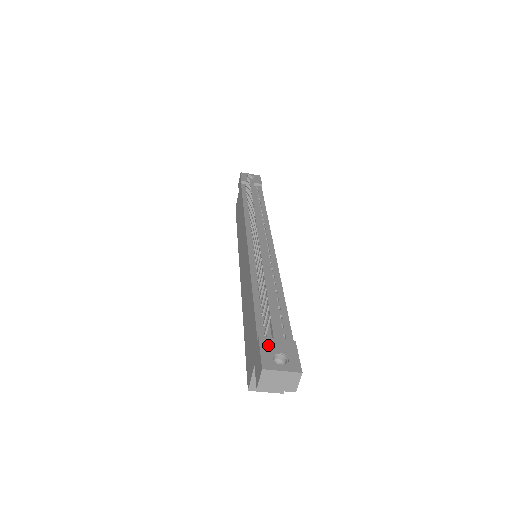
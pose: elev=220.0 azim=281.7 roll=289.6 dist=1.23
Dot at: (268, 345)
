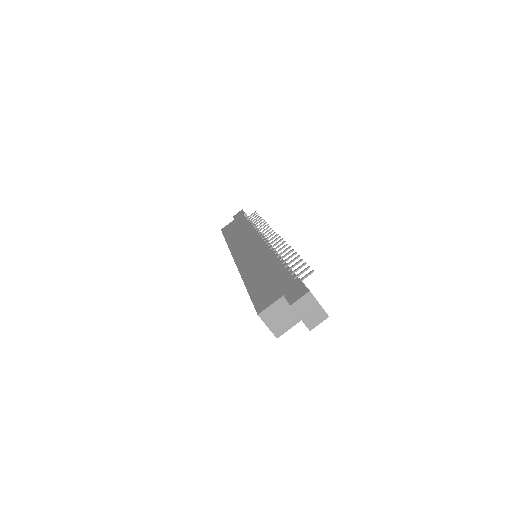
Dot at: occluded
